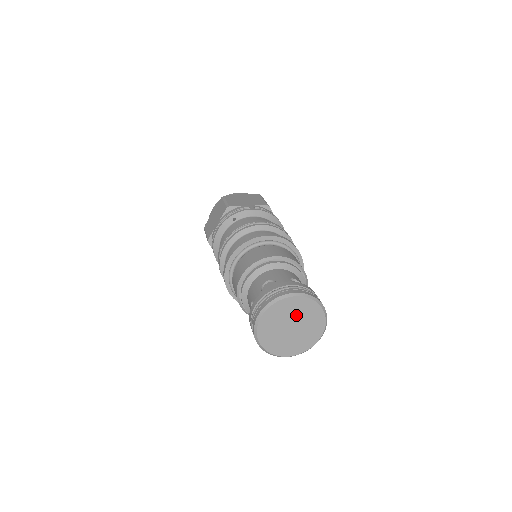
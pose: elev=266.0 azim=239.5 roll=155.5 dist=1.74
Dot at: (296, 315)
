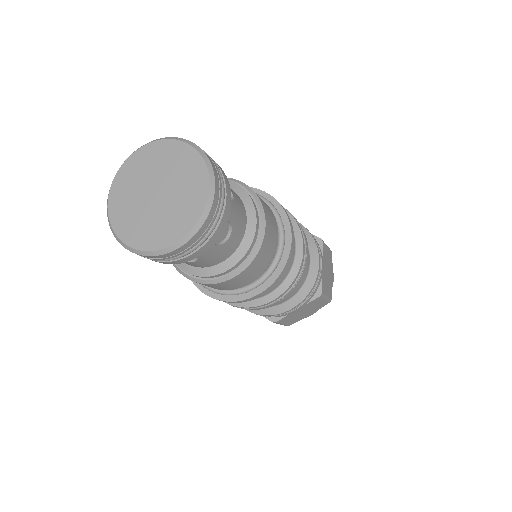
Dot at: (153, 173)
